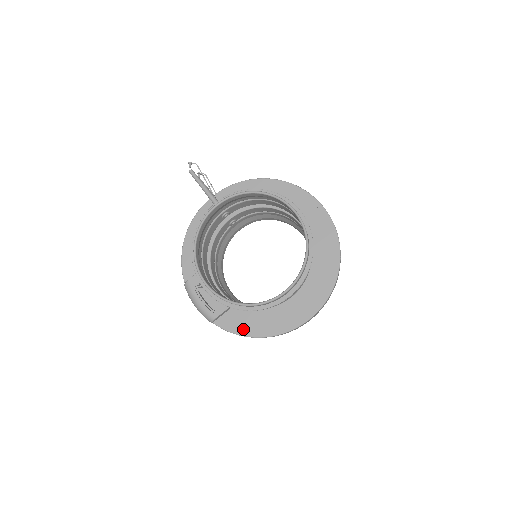
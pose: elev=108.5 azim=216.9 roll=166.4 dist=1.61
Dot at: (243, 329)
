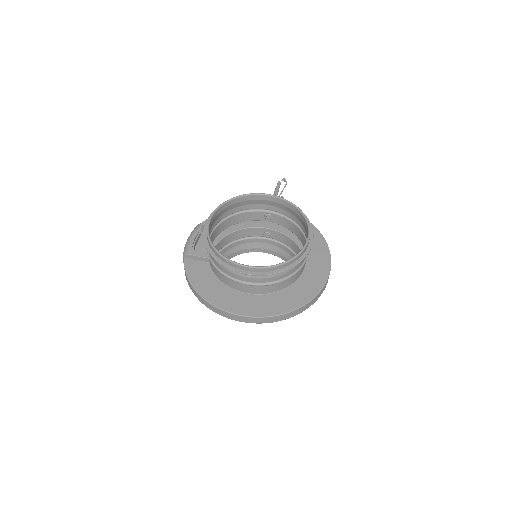
Dot at: (195, 278)
